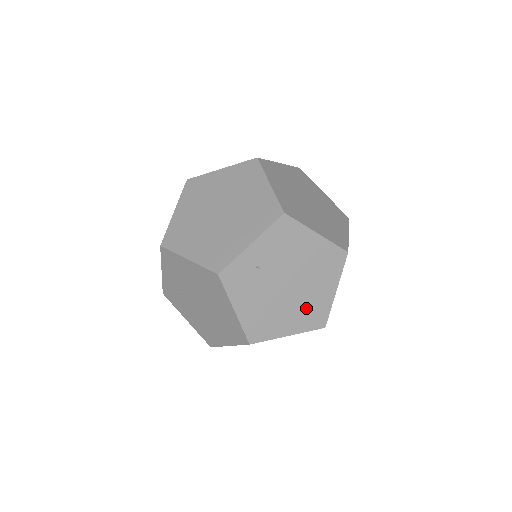
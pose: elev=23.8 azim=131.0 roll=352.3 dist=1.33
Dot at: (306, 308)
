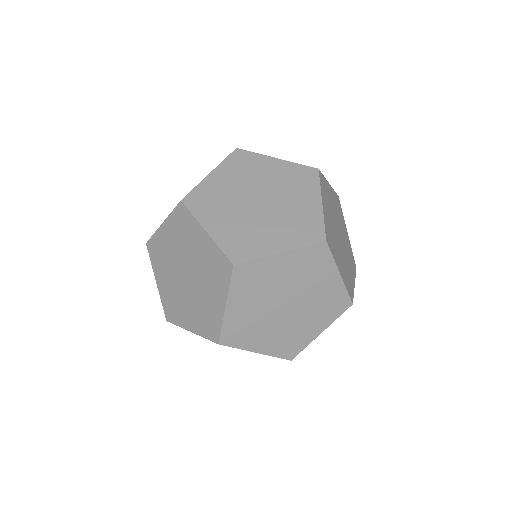
Dot at: occluded
